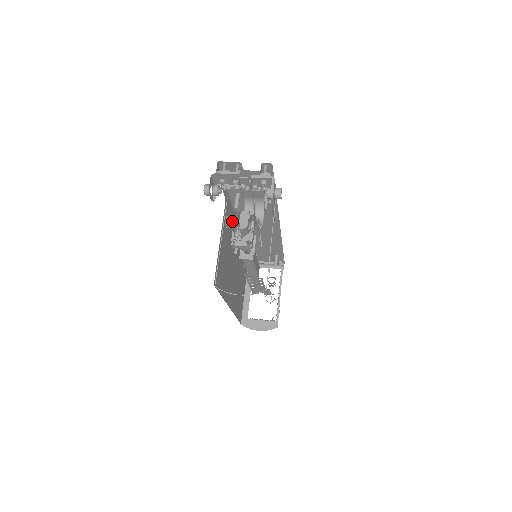
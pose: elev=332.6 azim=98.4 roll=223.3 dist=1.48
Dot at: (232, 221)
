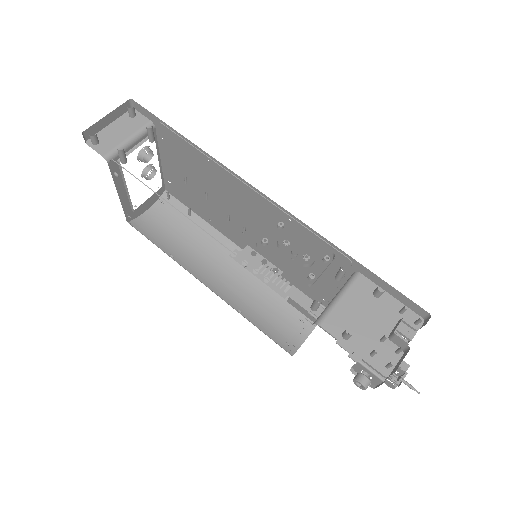
Dot at: (396, 382)
